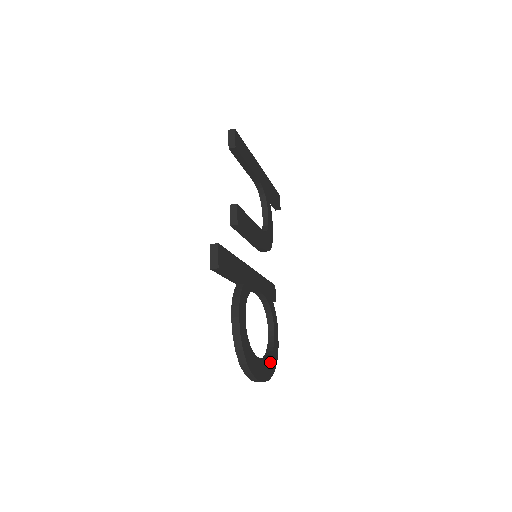
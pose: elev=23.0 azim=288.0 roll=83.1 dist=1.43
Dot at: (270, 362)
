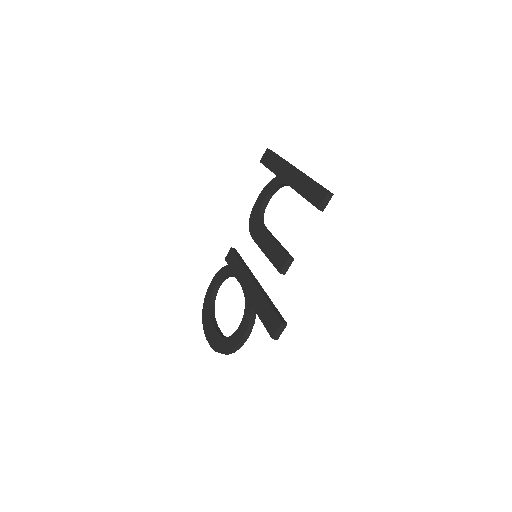
Dot at: occluded
